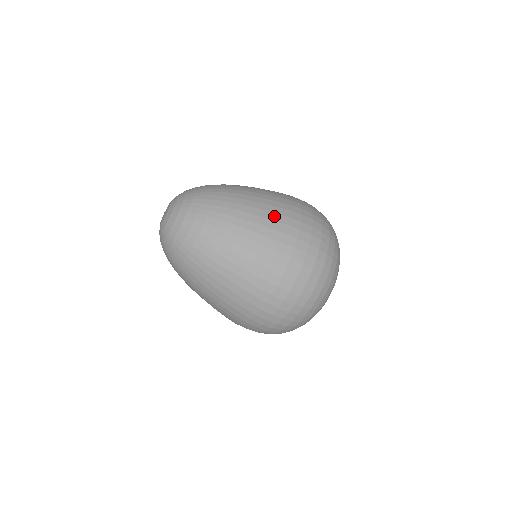
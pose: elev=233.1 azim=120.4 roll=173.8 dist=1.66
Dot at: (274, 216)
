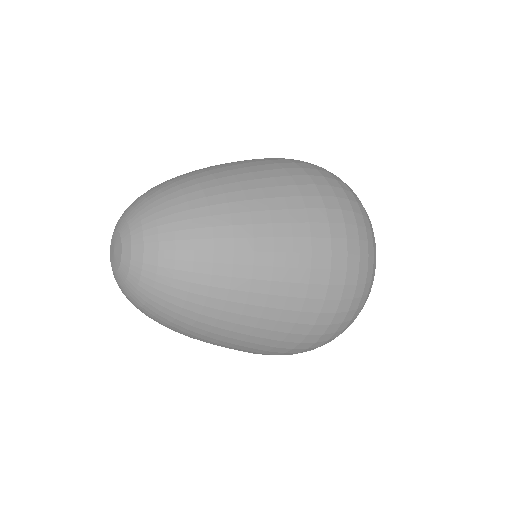
Dot at: (293, 244)
